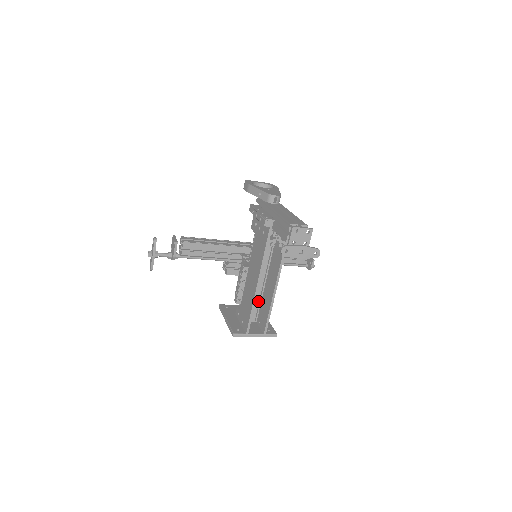
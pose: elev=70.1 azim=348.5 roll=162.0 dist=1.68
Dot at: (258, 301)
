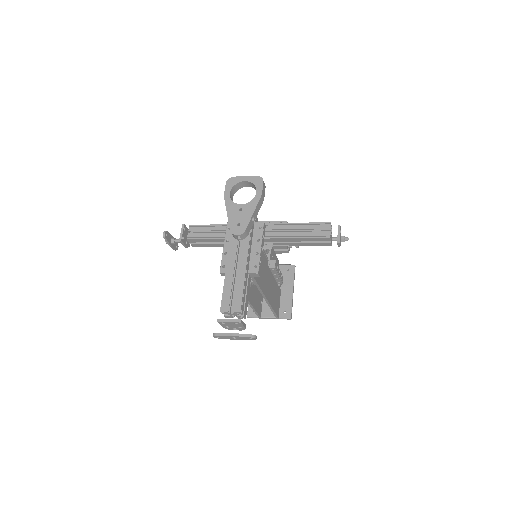
Dot at: occluded
